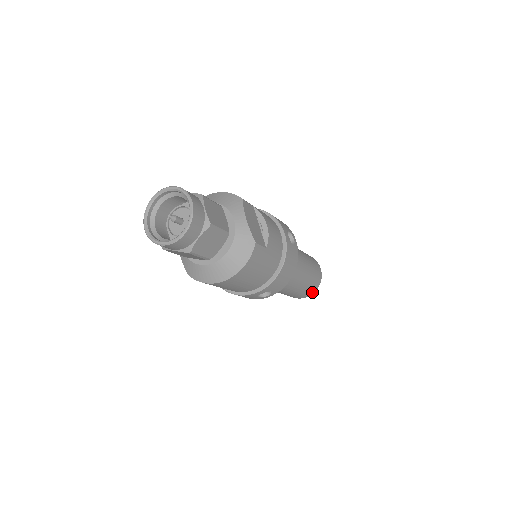
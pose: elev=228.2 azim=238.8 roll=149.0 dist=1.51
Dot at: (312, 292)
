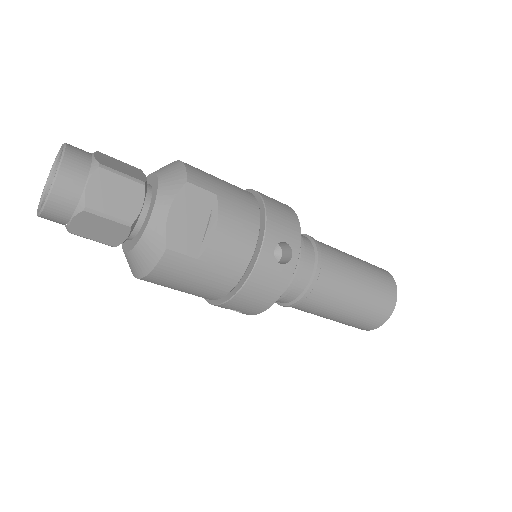
Dot at: (369, 328)
